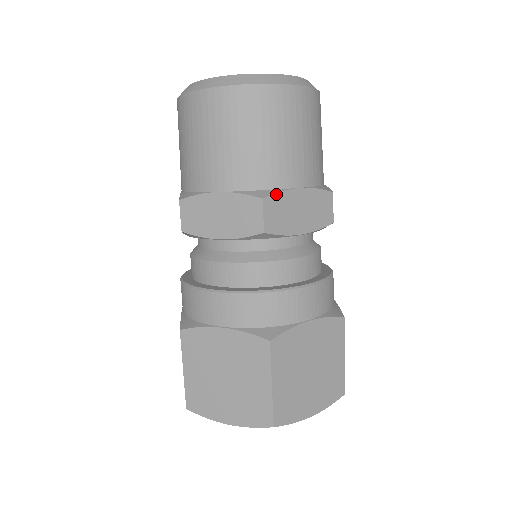
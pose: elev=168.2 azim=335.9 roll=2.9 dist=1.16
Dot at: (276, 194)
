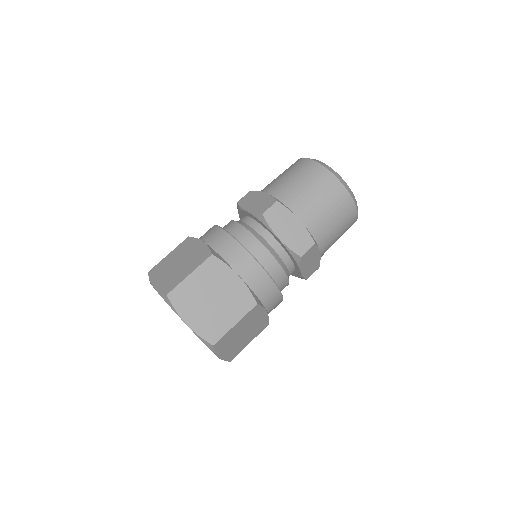
Dot at: (317, 247)
